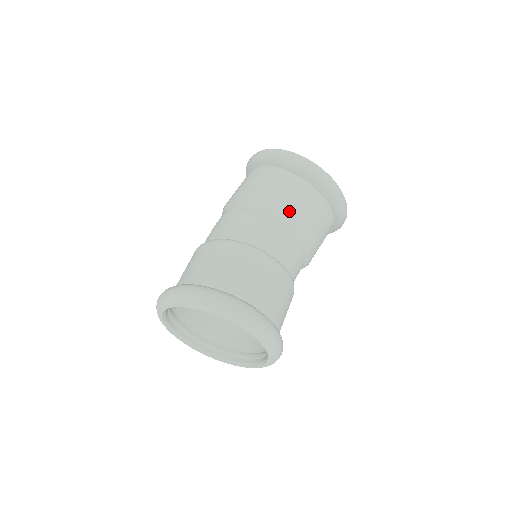
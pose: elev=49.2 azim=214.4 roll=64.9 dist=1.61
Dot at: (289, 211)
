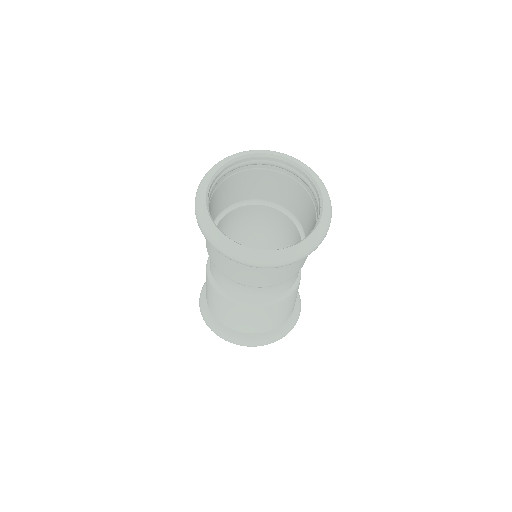
Dot at: (232, 274)
